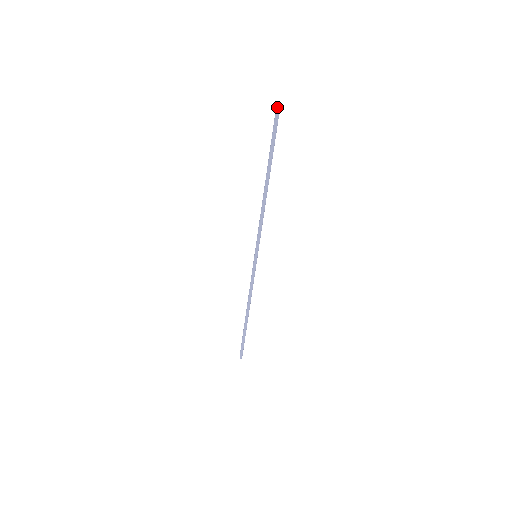
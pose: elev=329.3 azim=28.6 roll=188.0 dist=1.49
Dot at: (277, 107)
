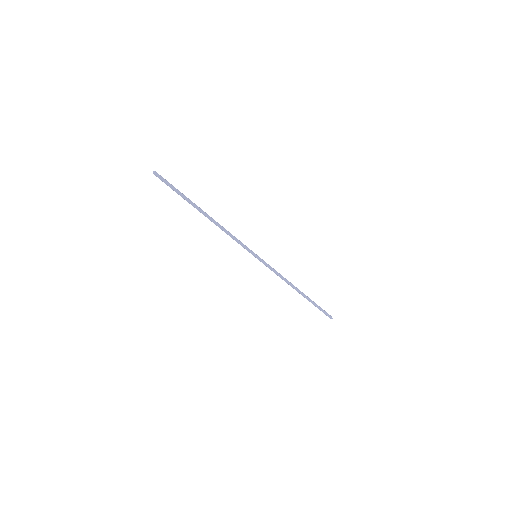
Dot at: (153, 173)
